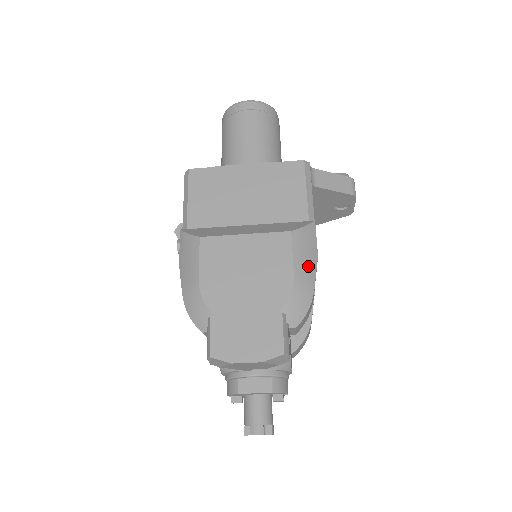
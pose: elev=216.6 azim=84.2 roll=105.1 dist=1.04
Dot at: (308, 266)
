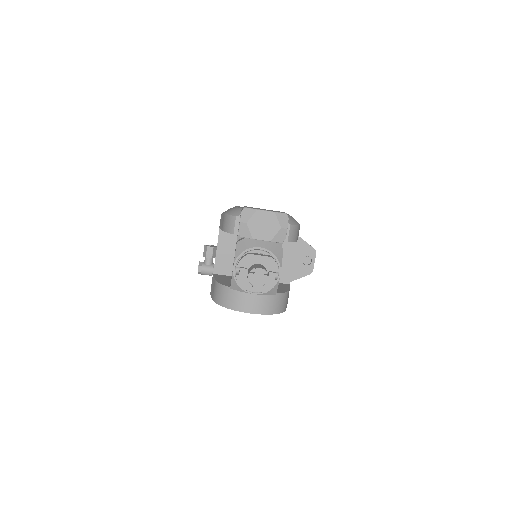
Dot at: occluded
